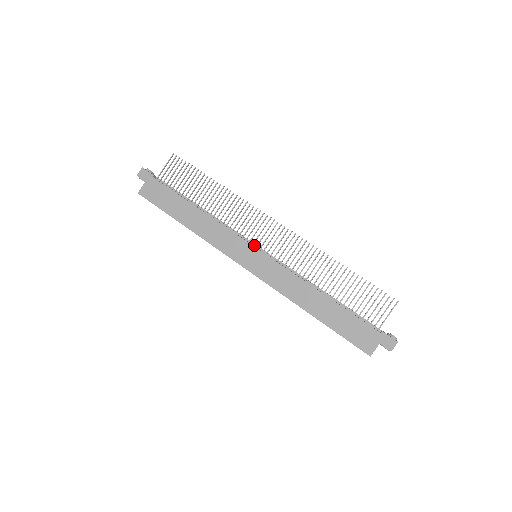
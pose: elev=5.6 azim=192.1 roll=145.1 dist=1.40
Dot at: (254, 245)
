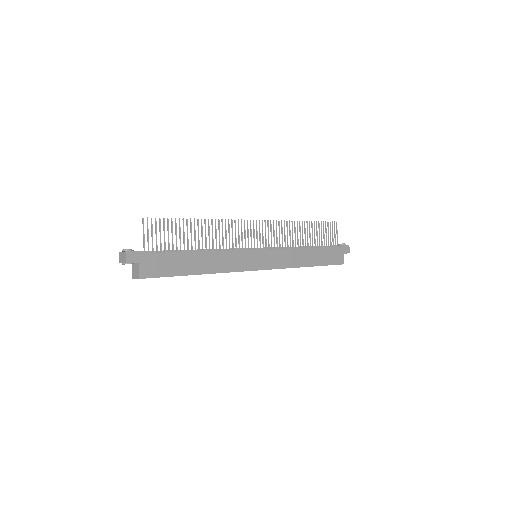
Dot at: (251, 249)
